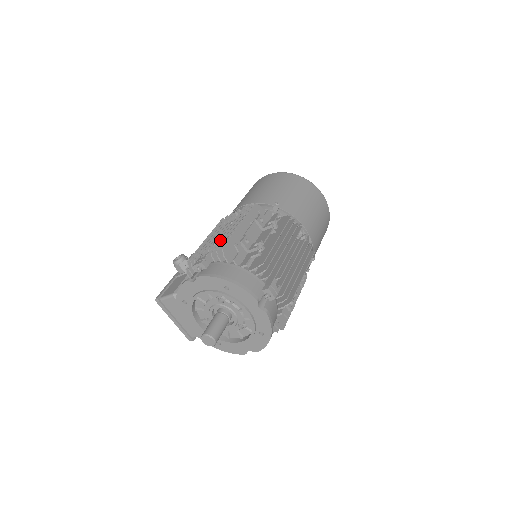
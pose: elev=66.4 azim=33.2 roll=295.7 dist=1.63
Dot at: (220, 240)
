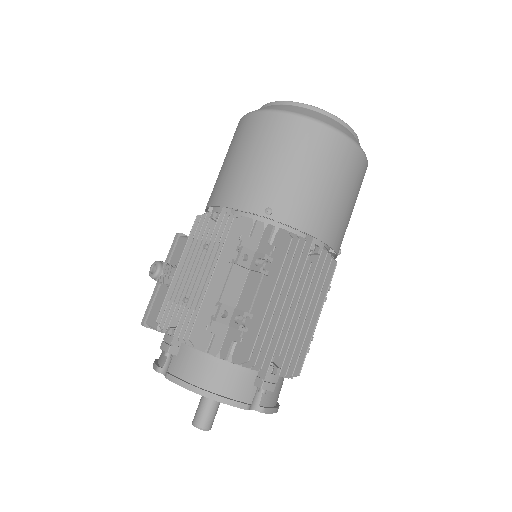
Dot at: (190, 297)
